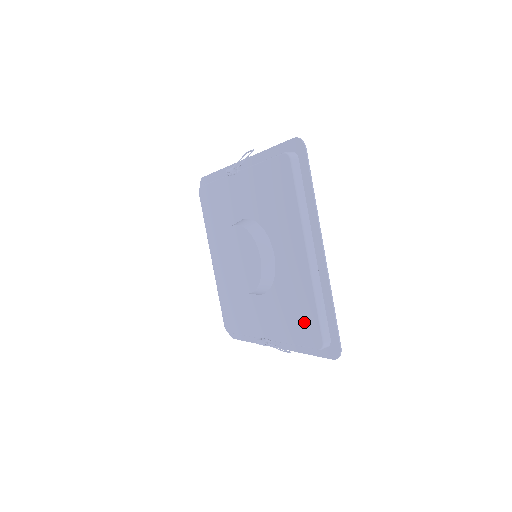
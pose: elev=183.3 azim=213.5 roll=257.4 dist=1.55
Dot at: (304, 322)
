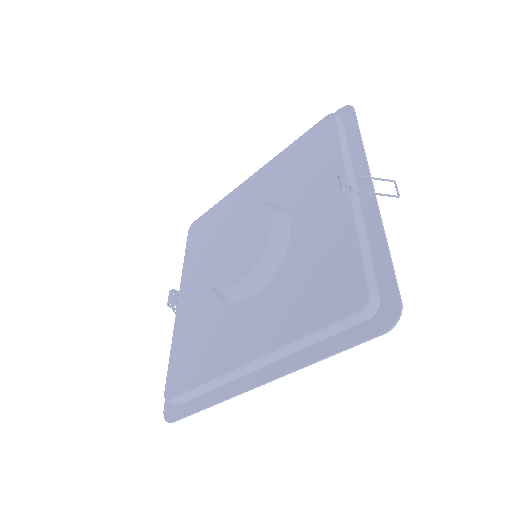
Dot at: (186, 365)
